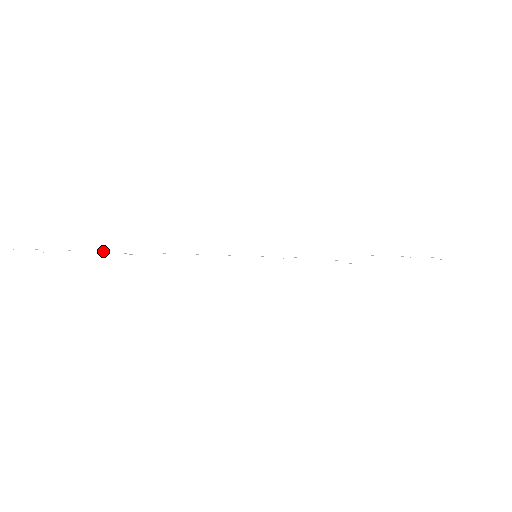
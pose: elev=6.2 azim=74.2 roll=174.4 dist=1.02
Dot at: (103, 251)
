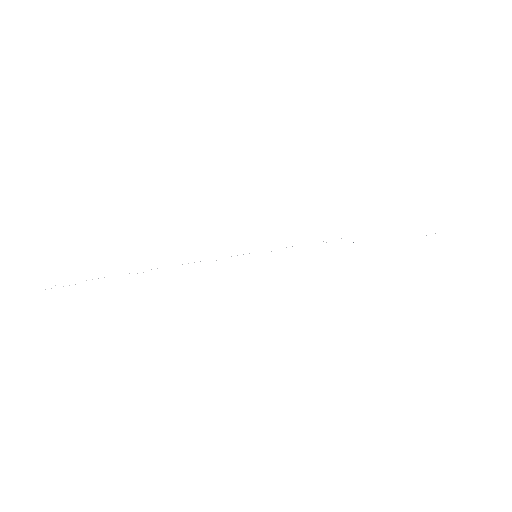
Dot at: occluded
